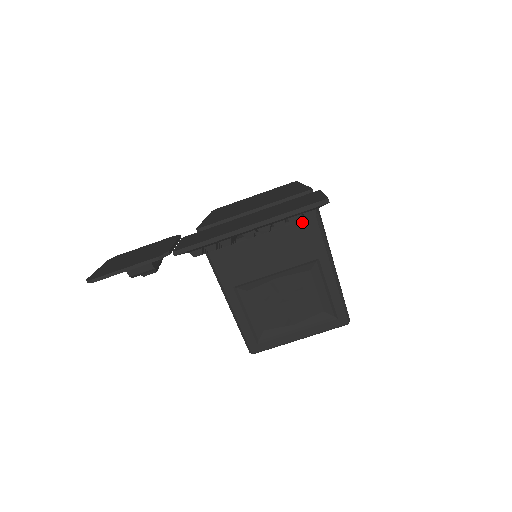
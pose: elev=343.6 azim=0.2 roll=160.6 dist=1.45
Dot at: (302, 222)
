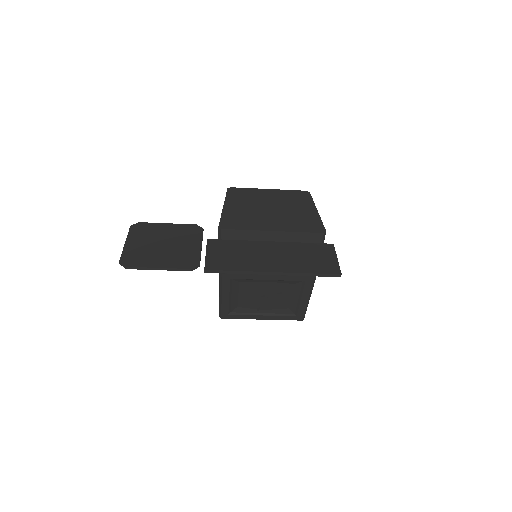
Dot at: occluded
